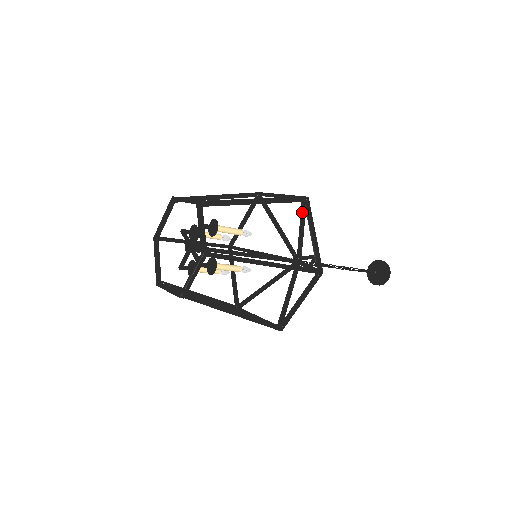
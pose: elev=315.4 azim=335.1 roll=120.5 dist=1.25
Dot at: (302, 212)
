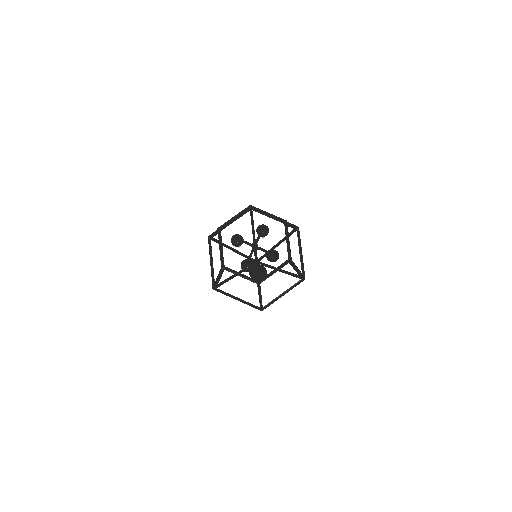
Dot at: (294, 276)
